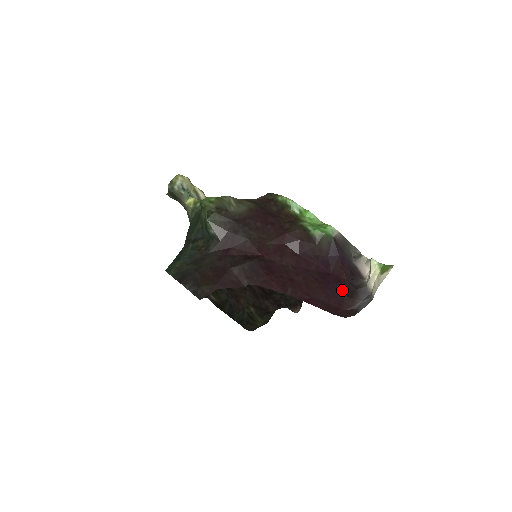
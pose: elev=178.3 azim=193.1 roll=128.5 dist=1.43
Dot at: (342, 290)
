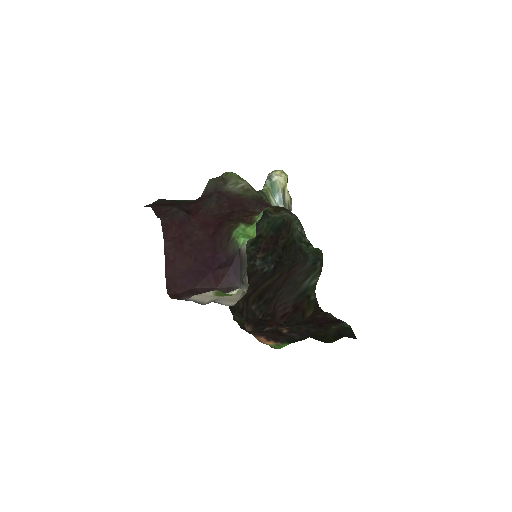
Dot at: (200, 286)
